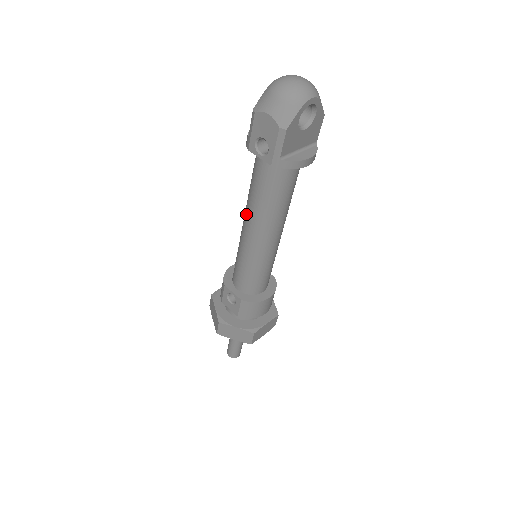
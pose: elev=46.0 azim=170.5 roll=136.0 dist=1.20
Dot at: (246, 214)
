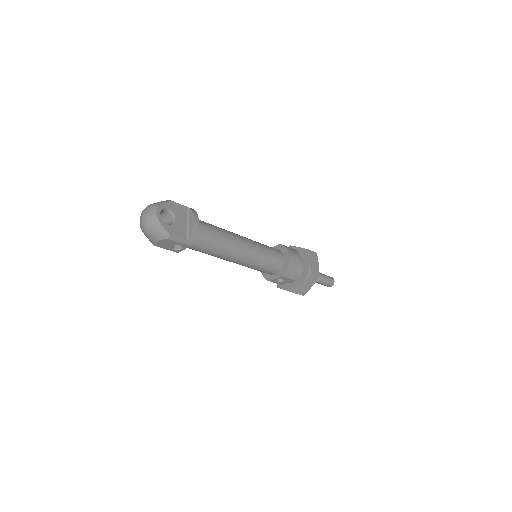
Dot at: occluded
